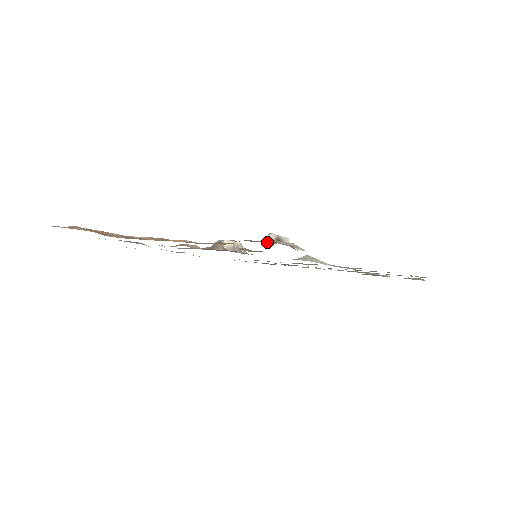
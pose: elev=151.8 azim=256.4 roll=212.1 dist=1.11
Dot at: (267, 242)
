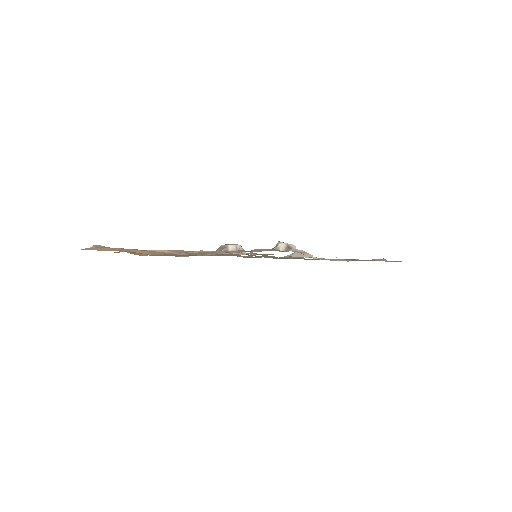
Dot at: (280, 250)
